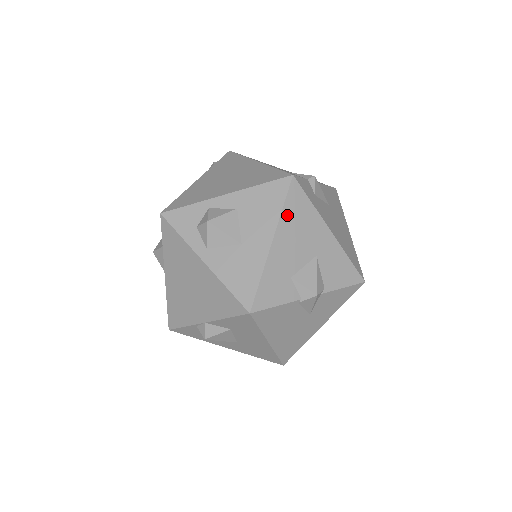
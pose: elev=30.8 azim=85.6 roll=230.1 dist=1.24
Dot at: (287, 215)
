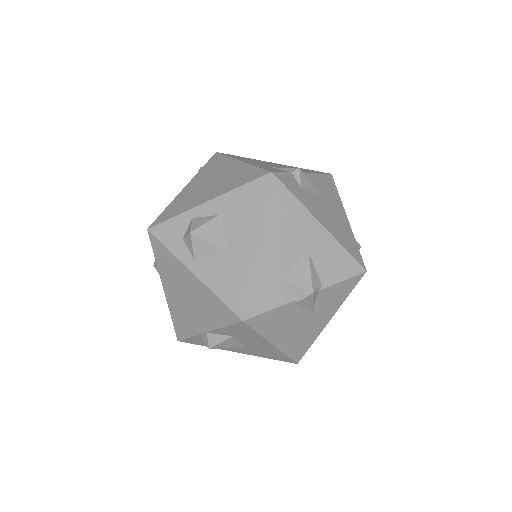
Dot at: (270, 215)
